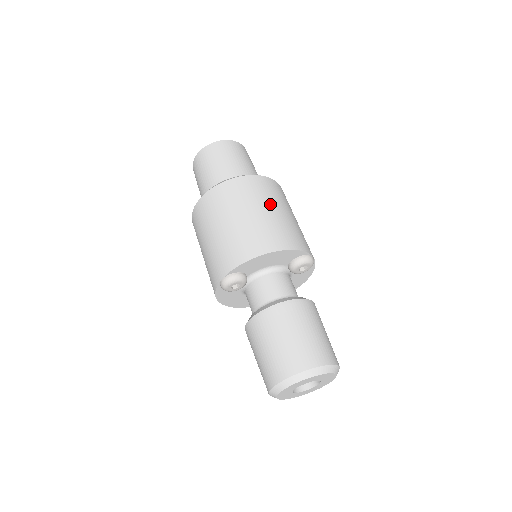
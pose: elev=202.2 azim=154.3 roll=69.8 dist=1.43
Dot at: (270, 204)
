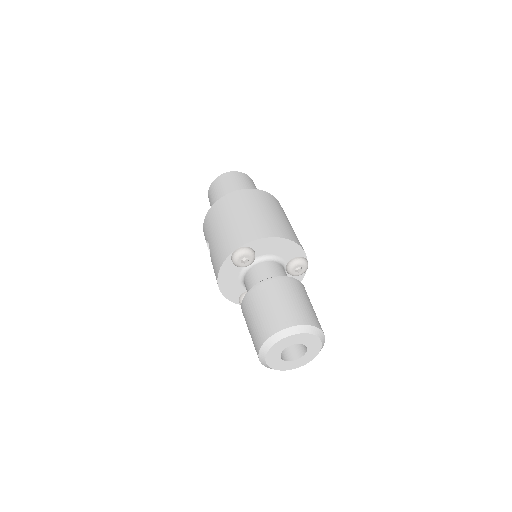
Dot at: (283, 214)
